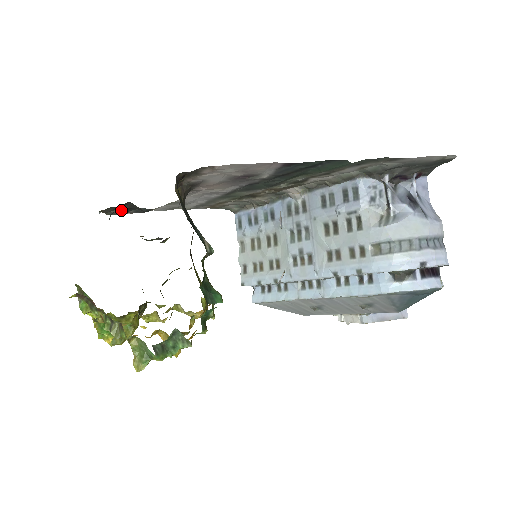
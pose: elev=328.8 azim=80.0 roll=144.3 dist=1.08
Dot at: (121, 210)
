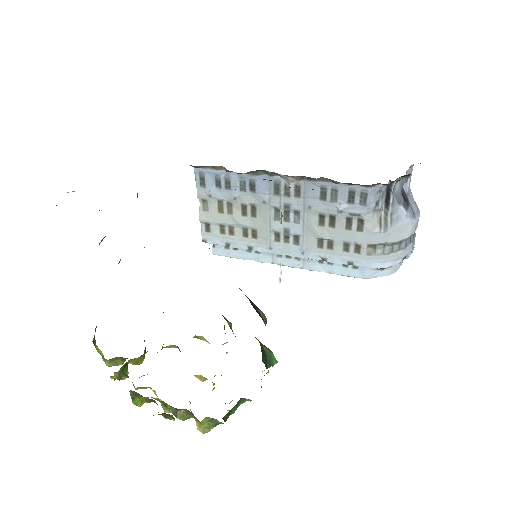
Dot at: occluded
